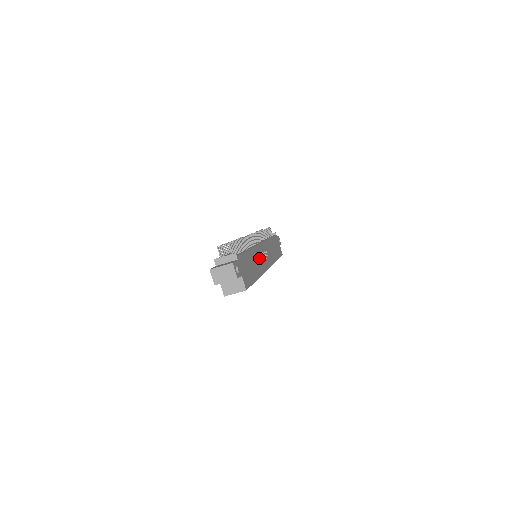
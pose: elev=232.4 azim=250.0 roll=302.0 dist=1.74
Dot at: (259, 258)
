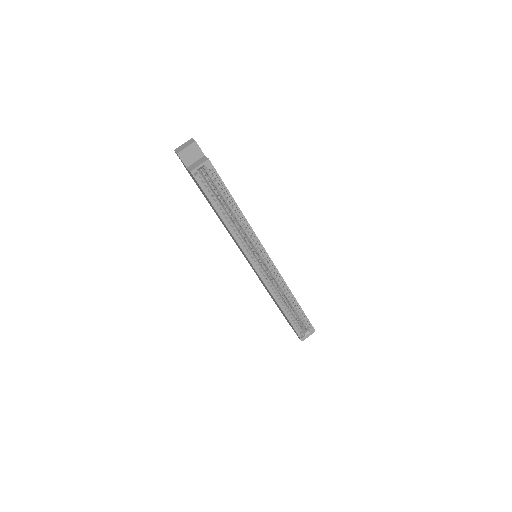
Dot at: occluded
